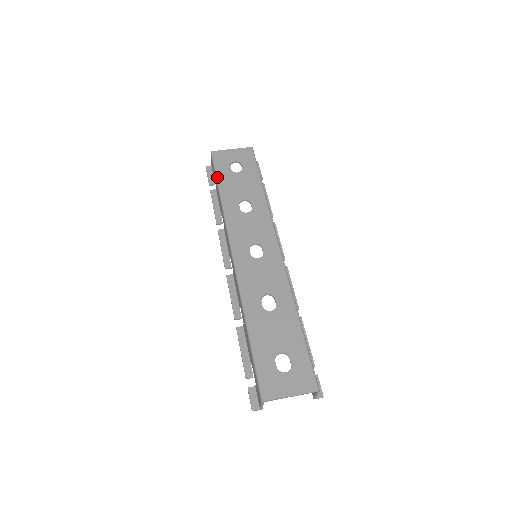
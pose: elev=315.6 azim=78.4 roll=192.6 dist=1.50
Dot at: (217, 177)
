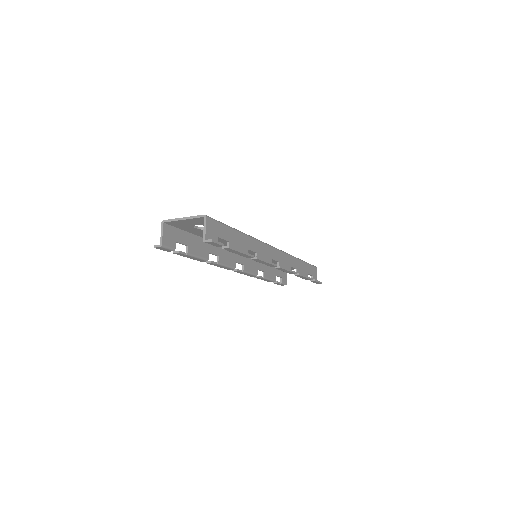
Dot at: occluded
